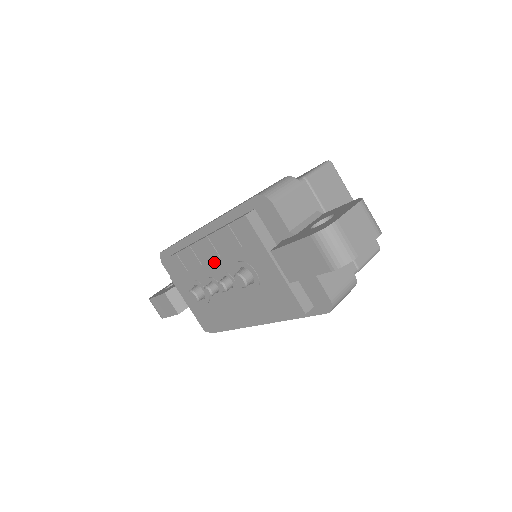
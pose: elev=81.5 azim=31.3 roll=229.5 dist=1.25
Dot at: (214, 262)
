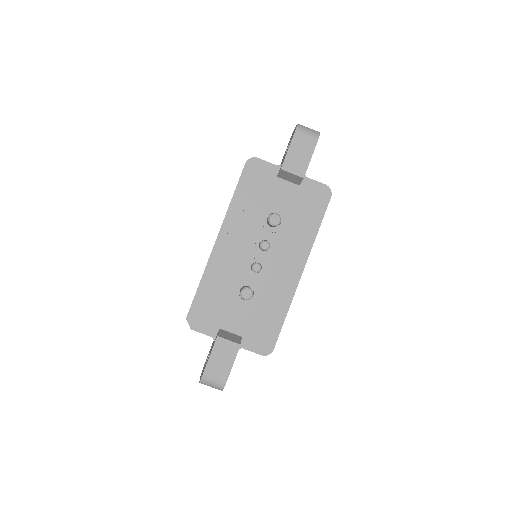
Dot at: (245, 241)
